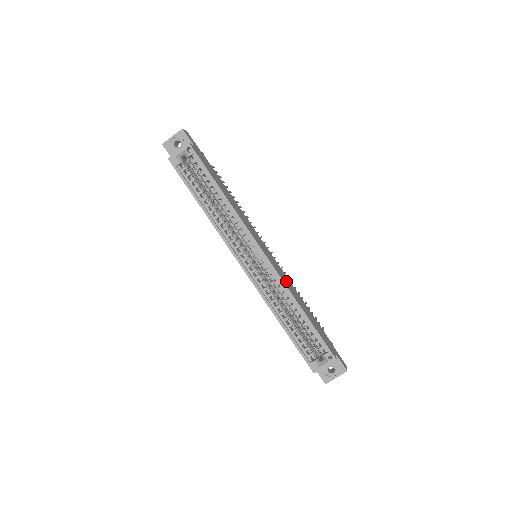
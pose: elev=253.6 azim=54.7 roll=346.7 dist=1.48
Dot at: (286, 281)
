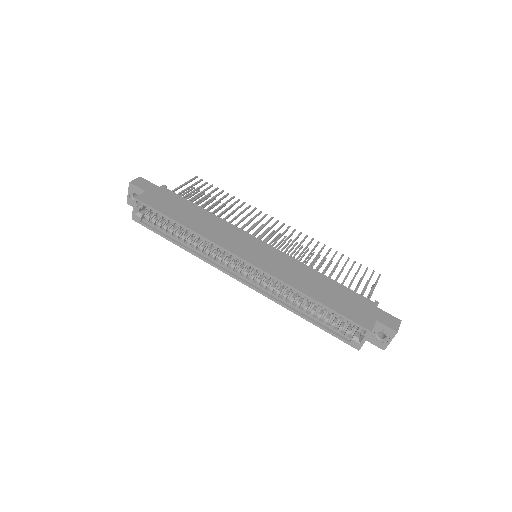
Dot at: (289, 271)
